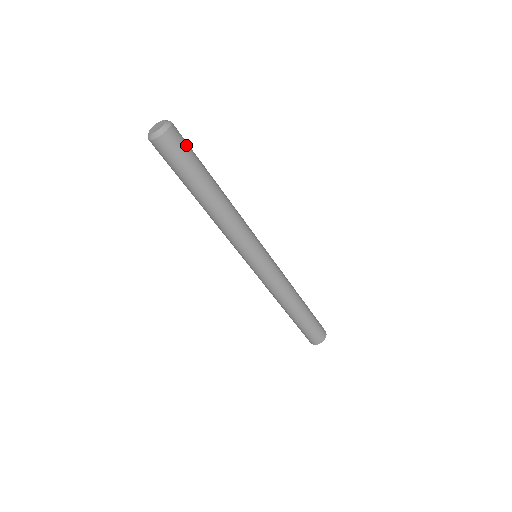
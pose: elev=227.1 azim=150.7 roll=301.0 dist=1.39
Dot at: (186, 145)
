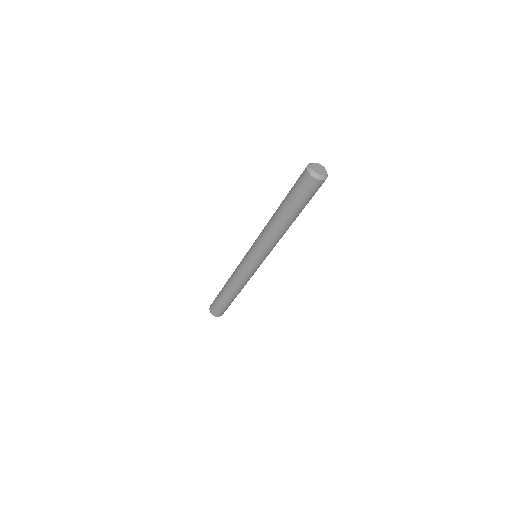
Dot at: occluded
